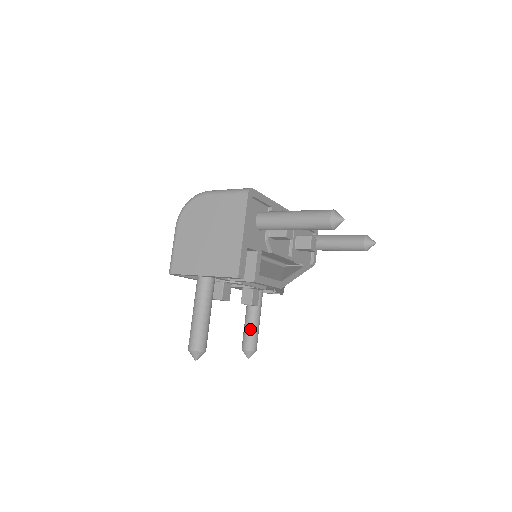
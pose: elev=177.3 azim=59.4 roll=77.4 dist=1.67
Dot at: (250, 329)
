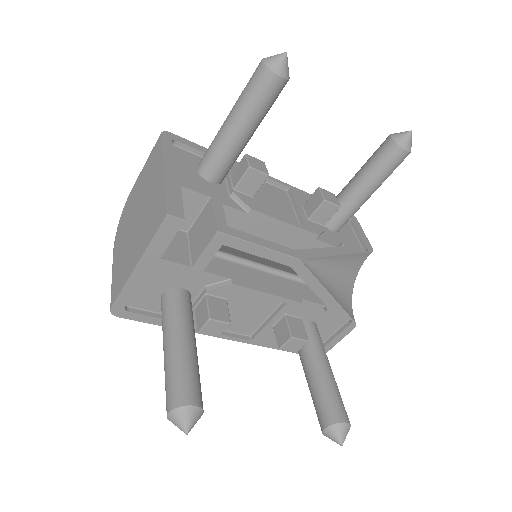
Dot at: (317, 388)
